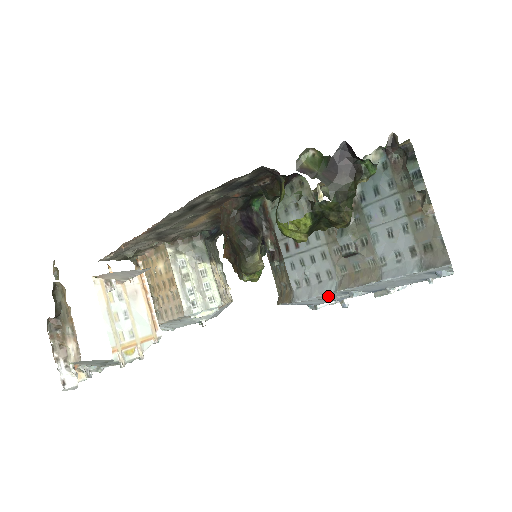
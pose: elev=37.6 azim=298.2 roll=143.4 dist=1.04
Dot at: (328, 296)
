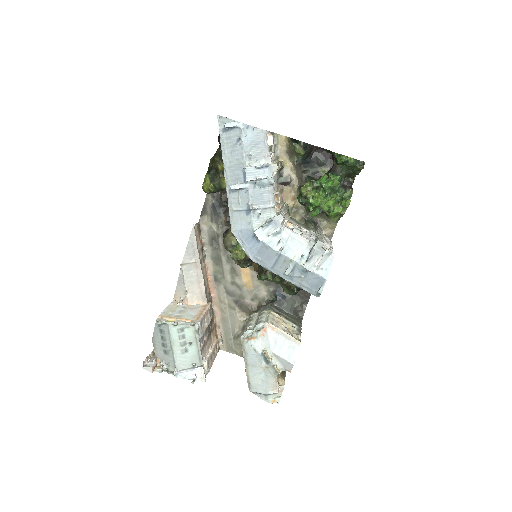
Dot at: (233, 204)
